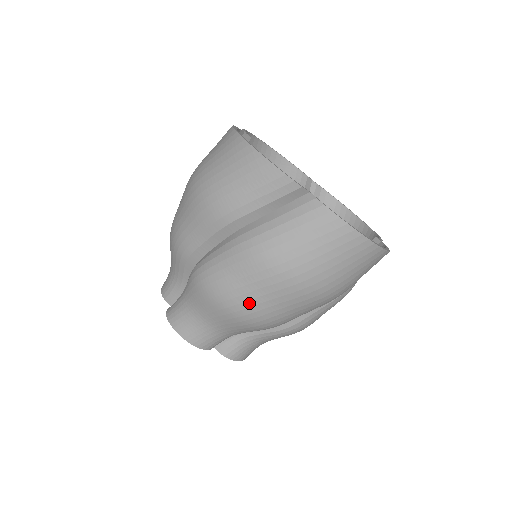
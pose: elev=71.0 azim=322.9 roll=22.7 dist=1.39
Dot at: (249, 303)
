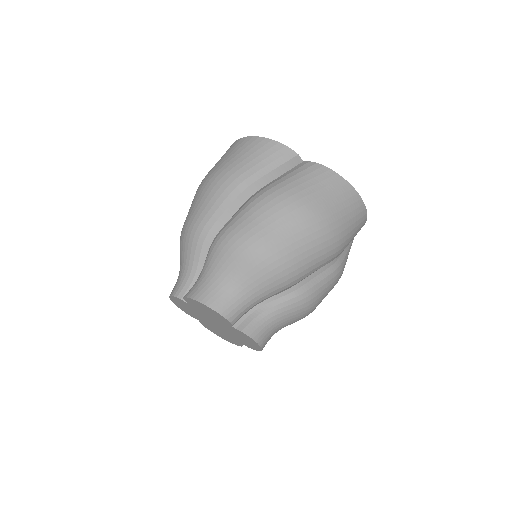
Dot at: (273, 242)
